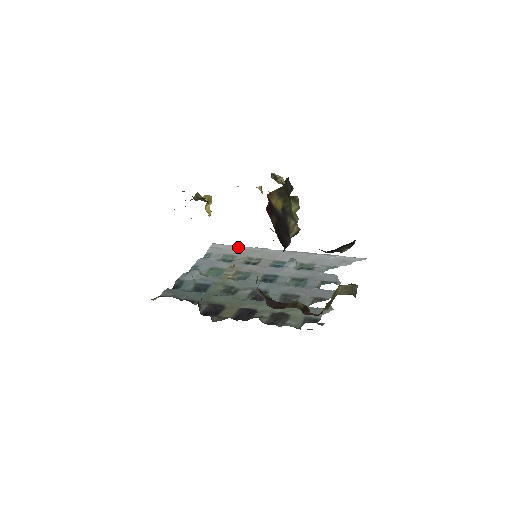
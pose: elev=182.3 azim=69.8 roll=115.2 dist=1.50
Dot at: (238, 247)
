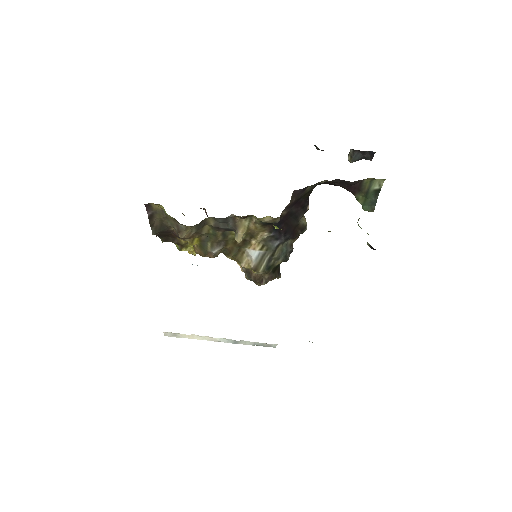
Dot at: occluded
